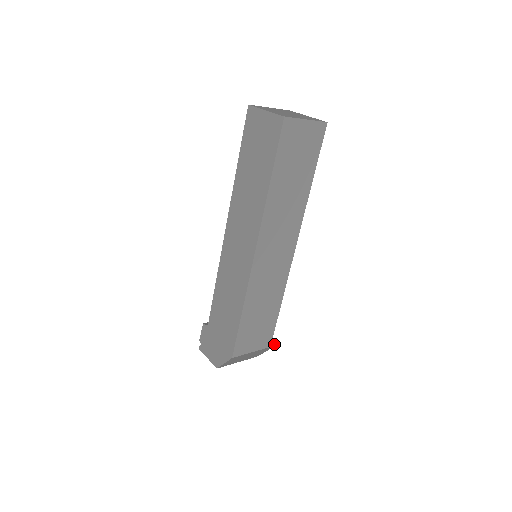
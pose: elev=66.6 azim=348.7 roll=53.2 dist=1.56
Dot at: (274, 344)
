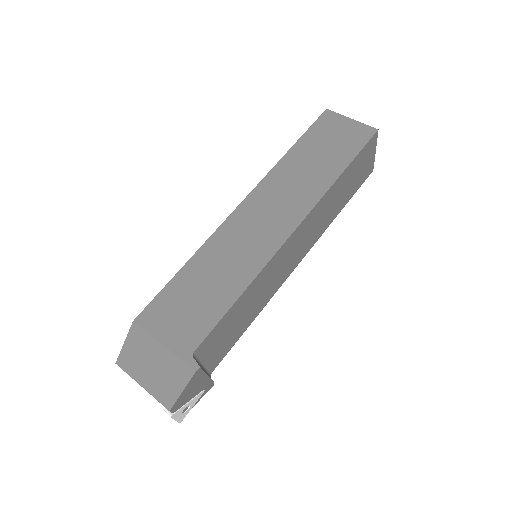
Dot at: (193, 364)
